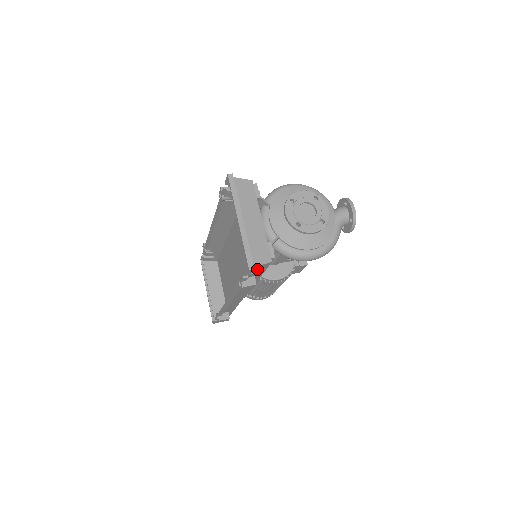
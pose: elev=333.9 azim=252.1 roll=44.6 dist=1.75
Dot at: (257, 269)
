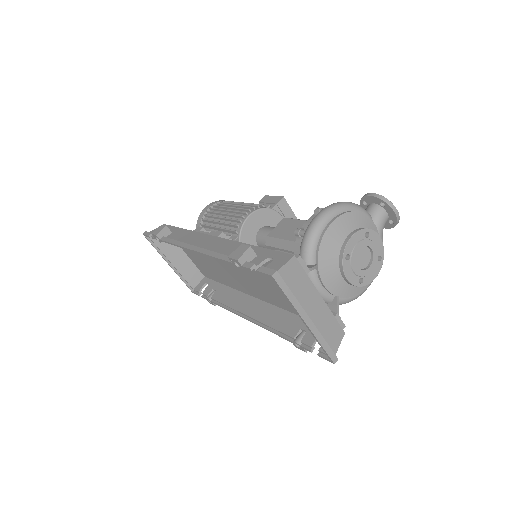
Dot at: occluded
